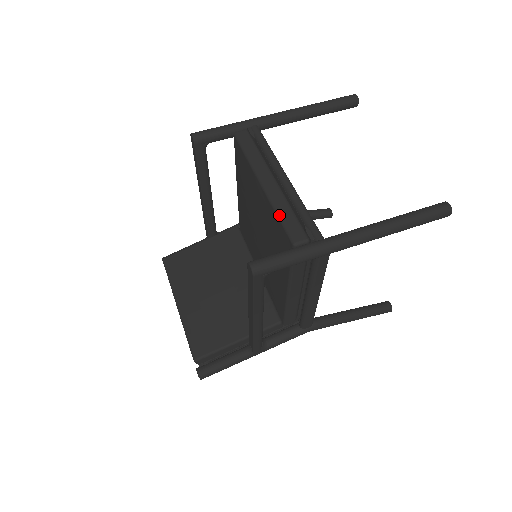
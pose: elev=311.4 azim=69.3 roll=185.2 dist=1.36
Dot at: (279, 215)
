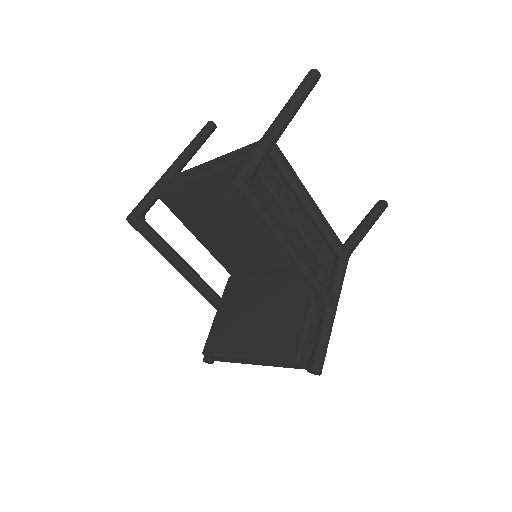
Dot at: (222, 166)
